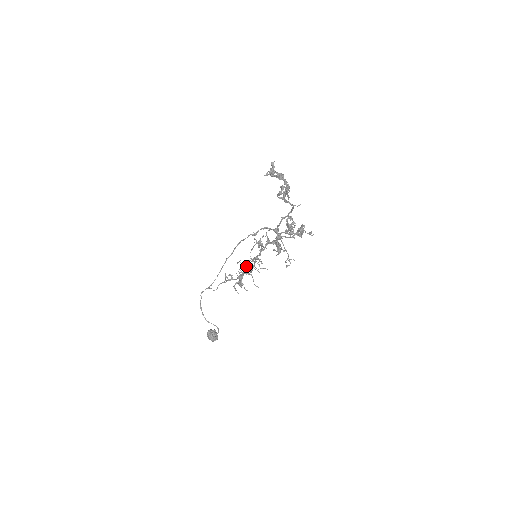
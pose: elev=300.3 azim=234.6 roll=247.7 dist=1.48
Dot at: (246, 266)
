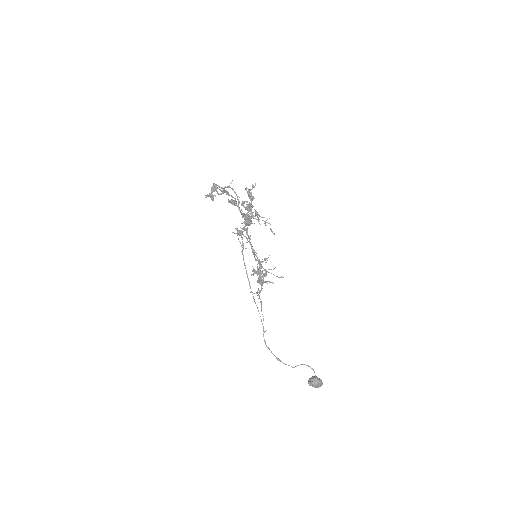
Dot at: occluded
